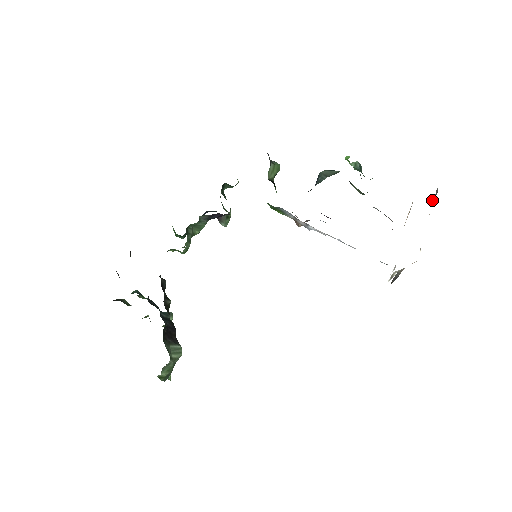
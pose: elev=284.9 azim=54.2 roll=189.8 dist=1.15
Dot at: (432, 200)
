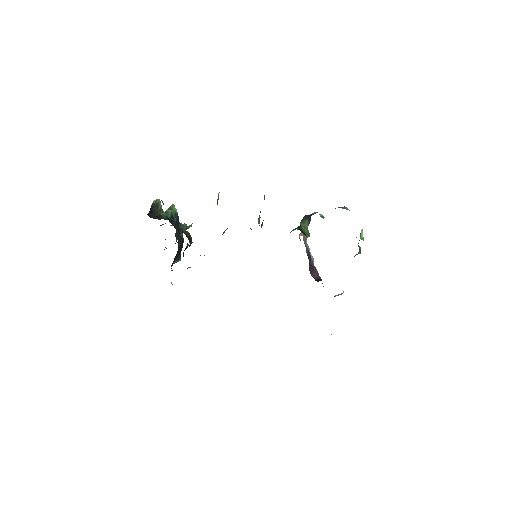
Dot at: occluded
